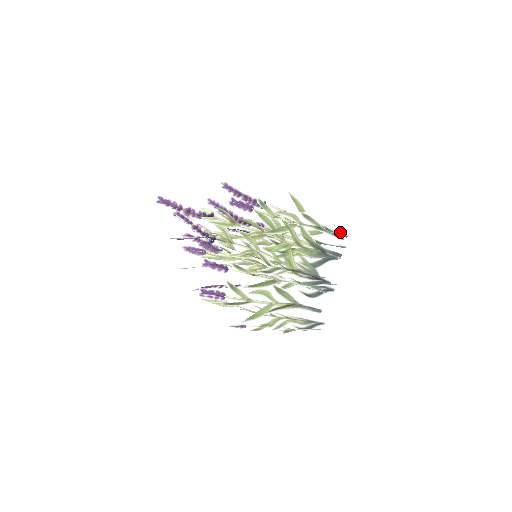
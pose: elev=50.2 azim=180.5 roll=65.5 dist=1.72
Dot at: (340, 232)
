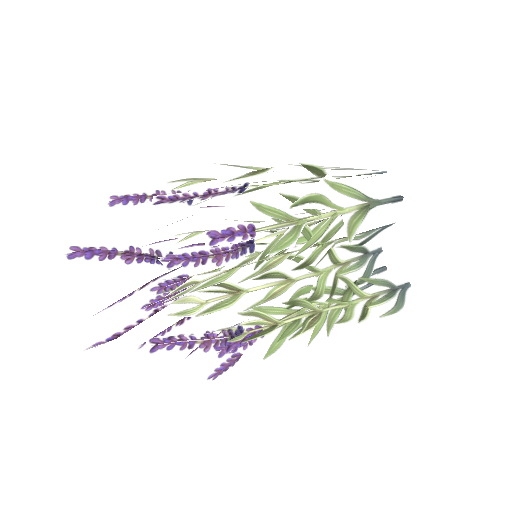
Dot at: (378, 172)
